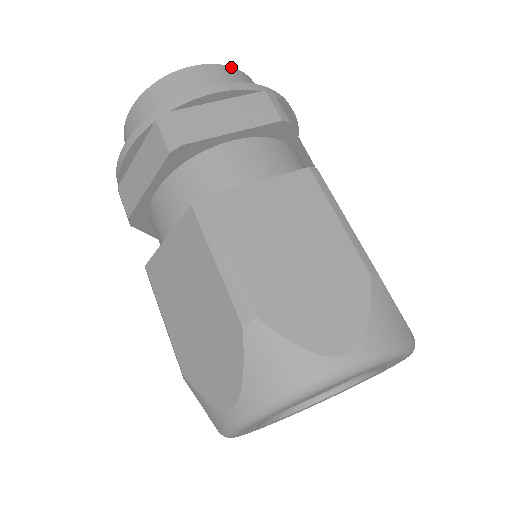
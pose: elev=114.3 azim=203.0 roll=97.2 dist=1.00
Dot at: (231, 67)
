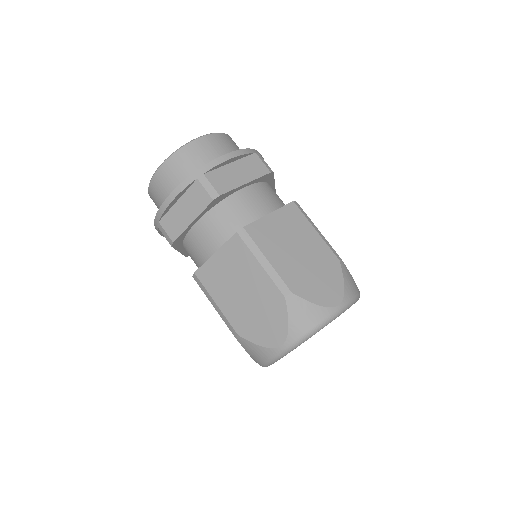
Dot at: (179, 150)
